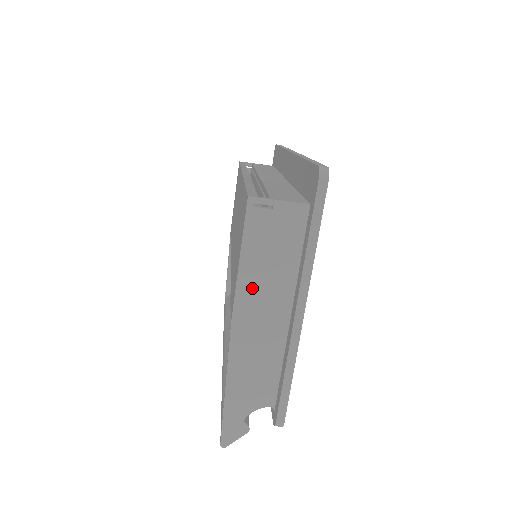
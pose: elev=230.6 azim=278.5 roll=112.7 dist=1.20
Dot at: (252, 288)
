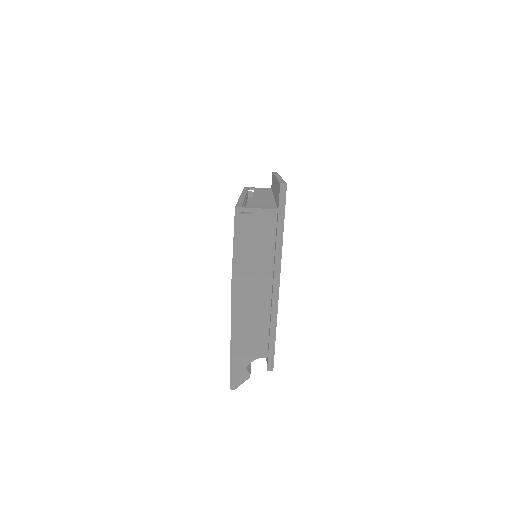
Dot at: (243, 270)
